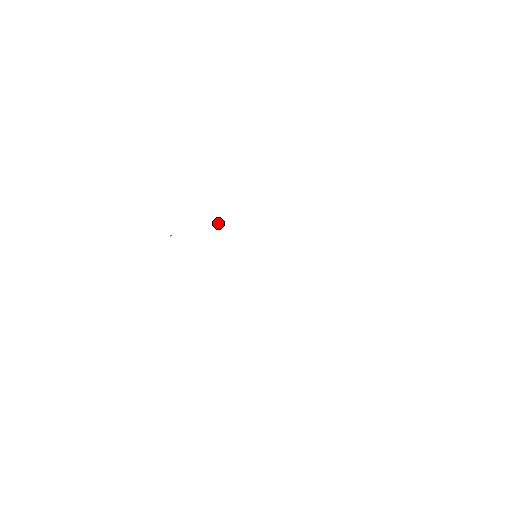
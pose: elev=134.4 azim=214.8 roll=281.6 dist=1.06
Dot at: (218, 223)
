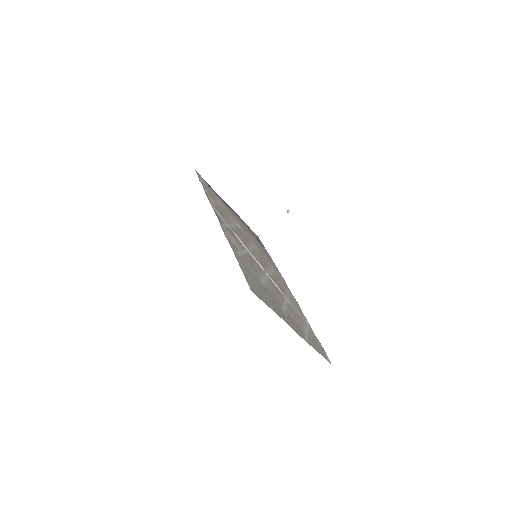
Dot at: (288, 212)
